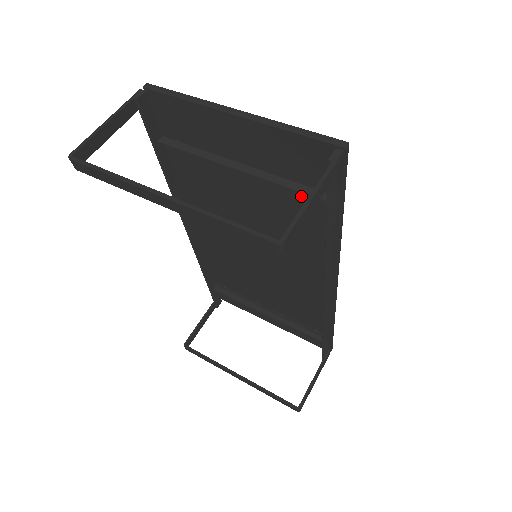
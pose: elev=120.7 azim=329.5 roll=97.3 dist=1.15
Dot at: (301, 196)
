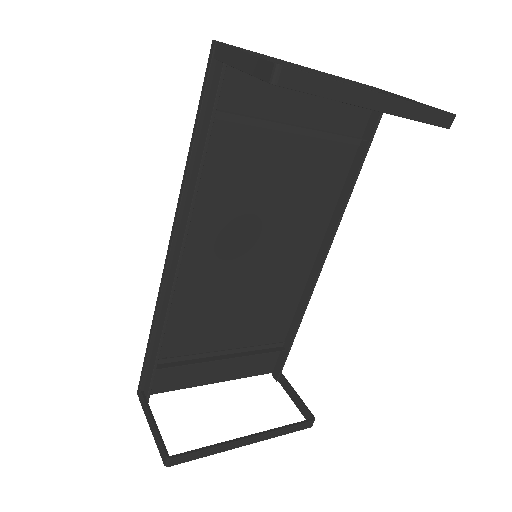
Dot at: (331, 151)
